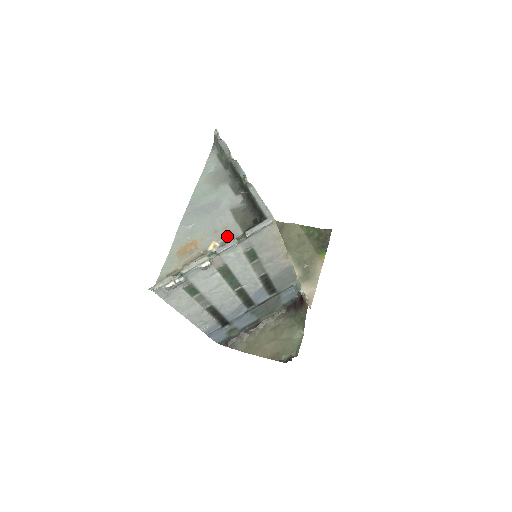
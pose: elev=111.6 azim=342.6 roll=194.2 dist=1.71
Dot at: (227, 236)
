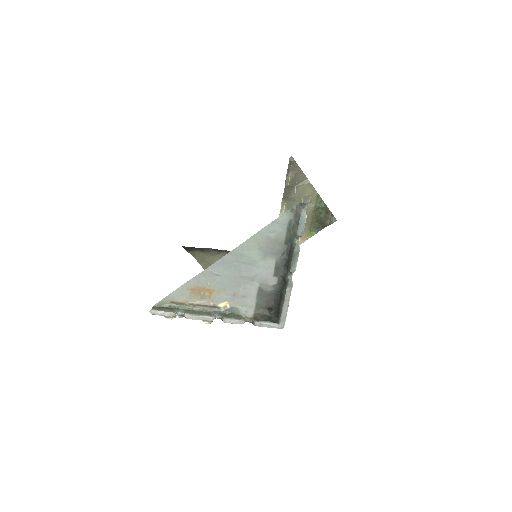
Dot at: (240, 306)
